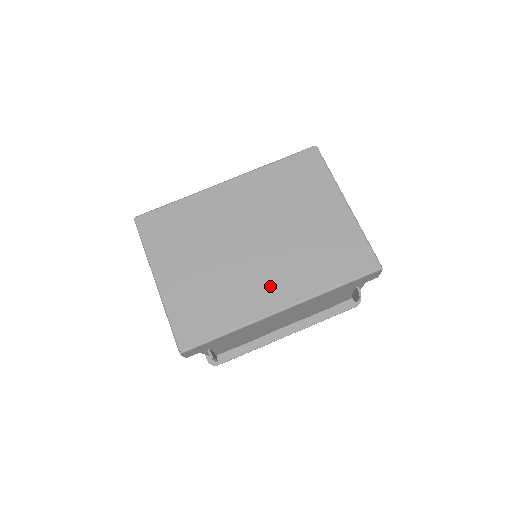
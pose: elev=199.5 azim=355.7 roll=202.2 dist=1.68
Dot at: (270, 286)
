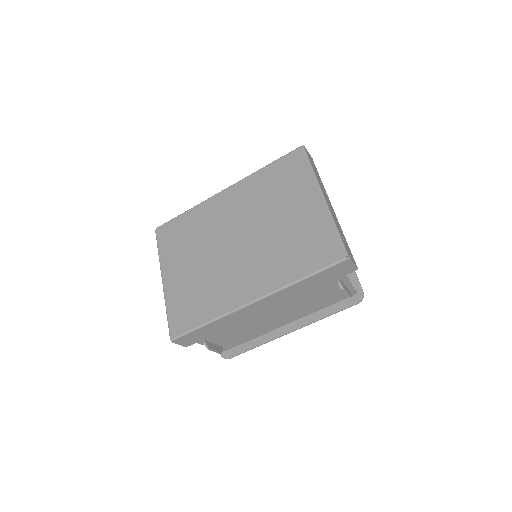
Dot at: (245, 280)
